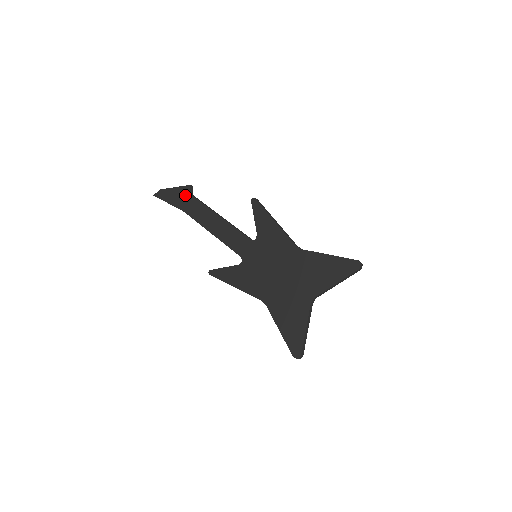
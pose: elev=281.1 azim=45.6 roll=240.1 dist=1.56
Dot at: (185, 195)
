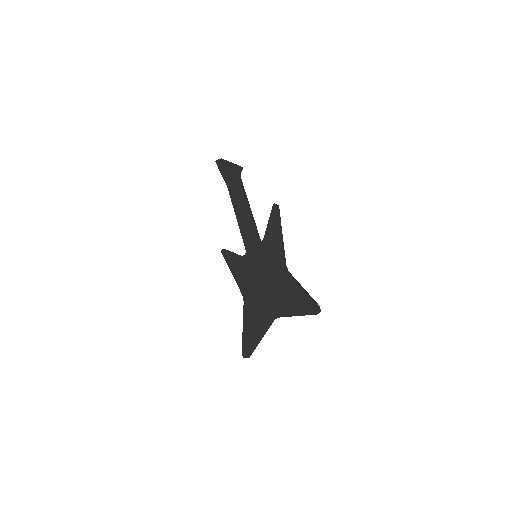
Dot at: (234, 173)
